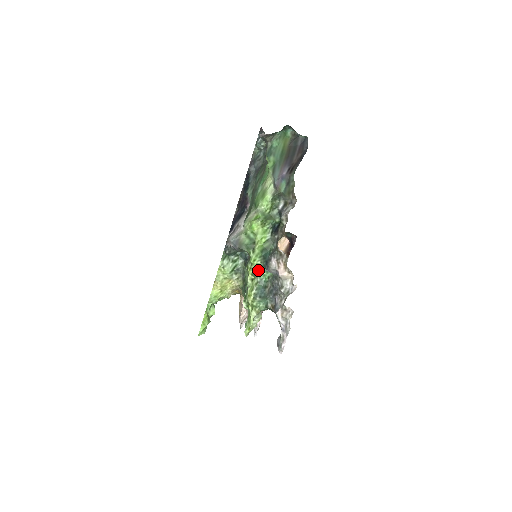
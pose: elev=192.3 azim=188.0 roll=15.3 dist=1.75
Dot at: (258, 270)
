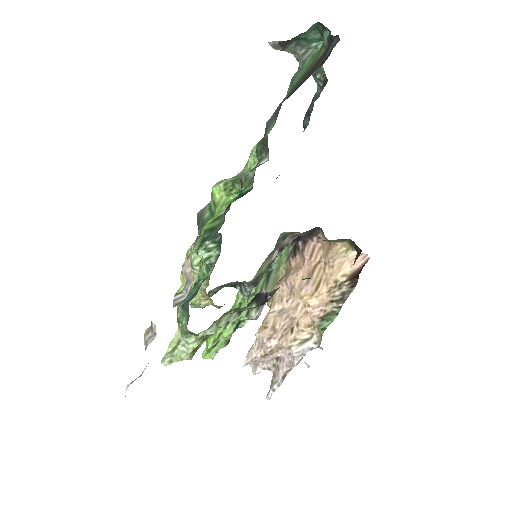
Dot at: (201, 264)
